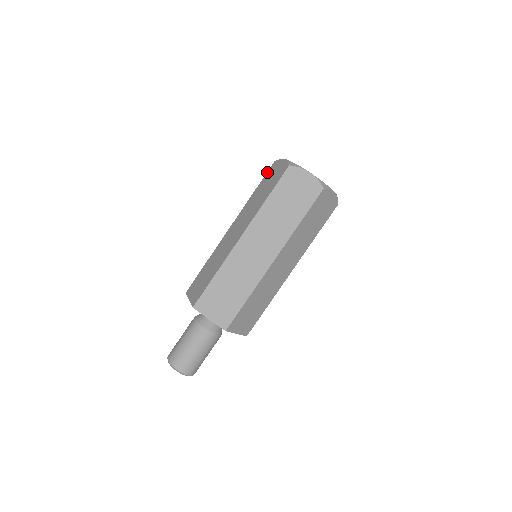
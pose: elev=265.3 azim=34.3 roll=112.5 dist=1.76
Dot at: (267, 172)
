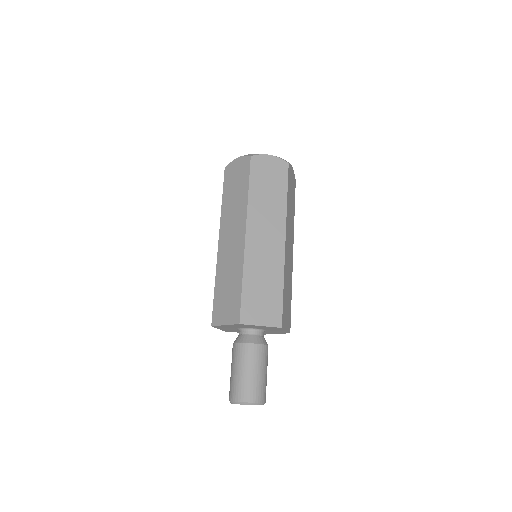
Dot at: occluded
